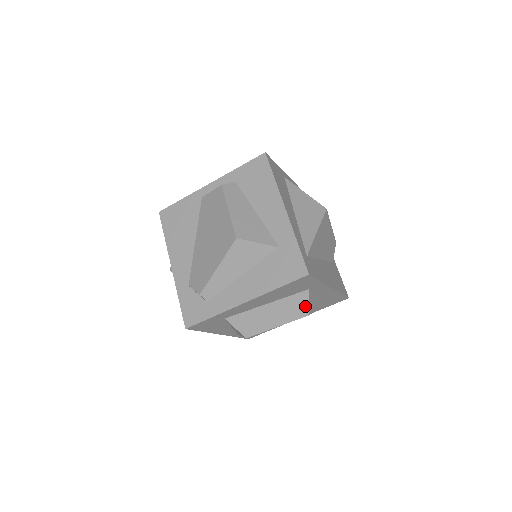
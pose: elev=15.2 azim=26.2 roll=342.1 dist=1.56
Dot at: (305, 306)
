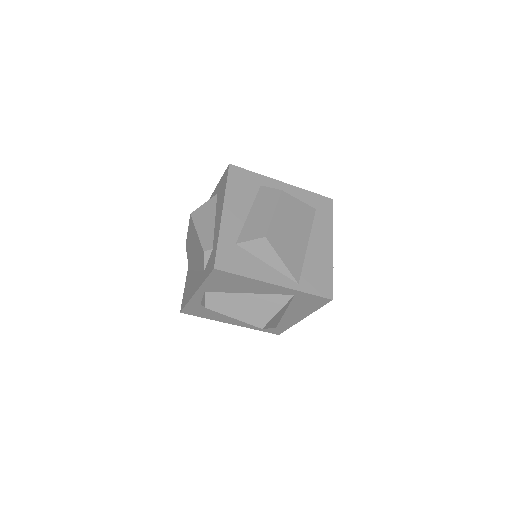
Dot at: (272, 191)
